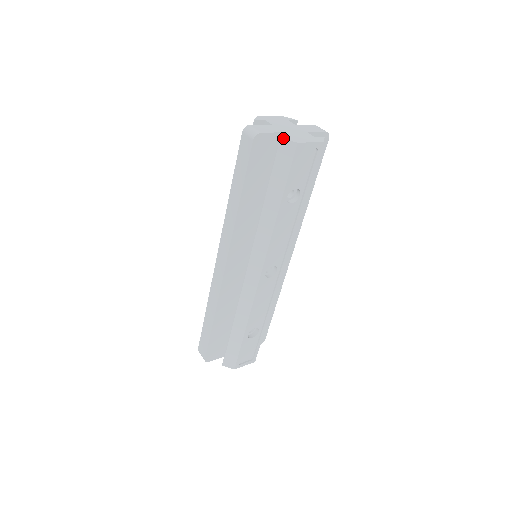
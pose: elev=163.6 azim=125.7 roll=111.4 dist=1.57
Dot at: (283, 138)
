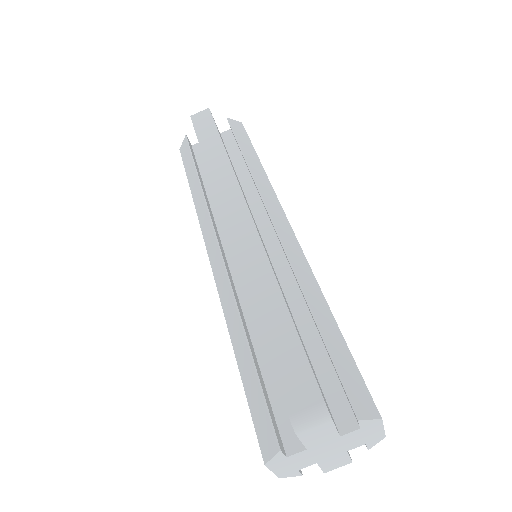
Dot at: (229, 119)
